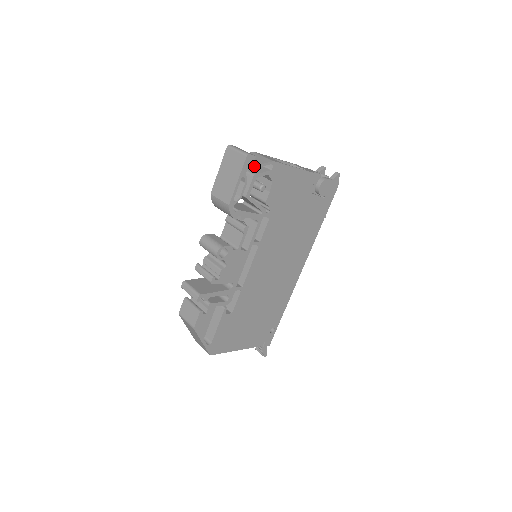
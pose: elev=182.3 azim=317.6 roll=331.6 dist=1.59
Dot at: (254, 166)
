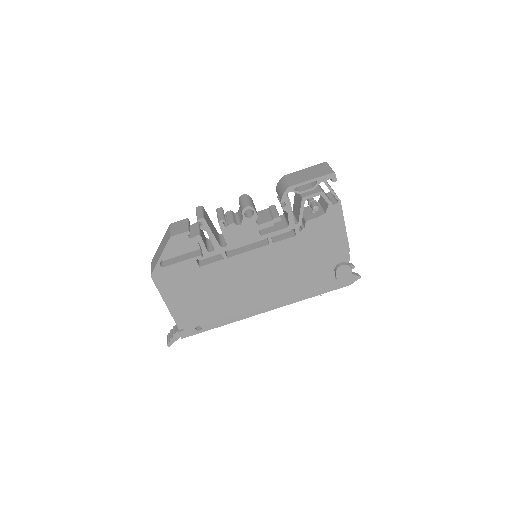
Dot at: (329, 186)
